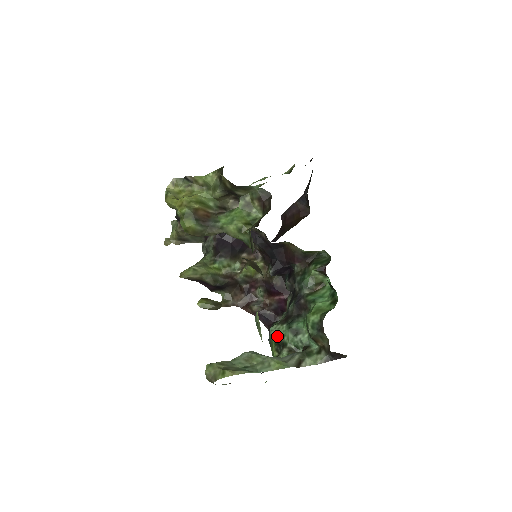
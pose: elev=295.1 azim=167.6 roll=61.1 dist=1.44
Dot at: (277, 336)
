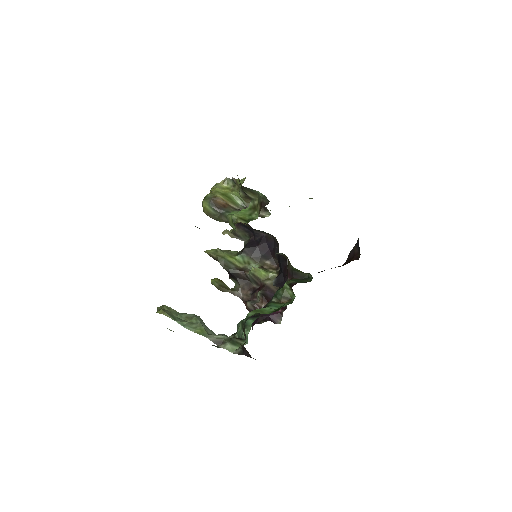
Dot at: (238, 326)
